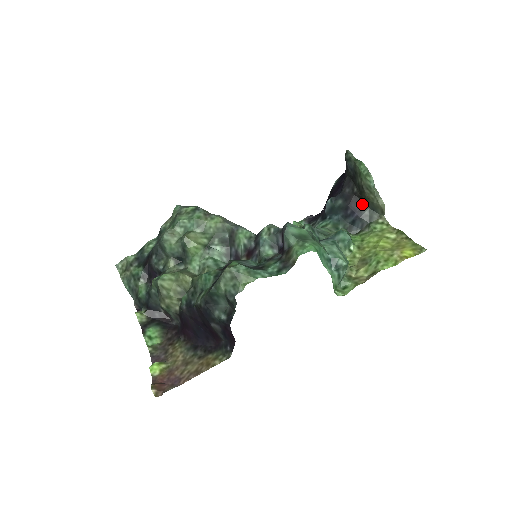
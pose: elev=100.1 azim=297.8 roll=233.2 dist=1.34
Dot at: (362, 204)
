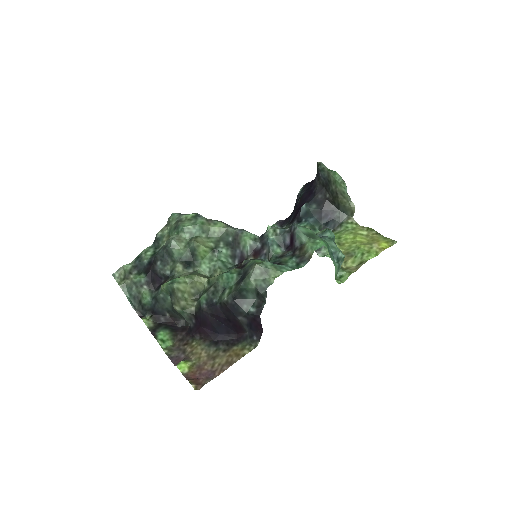
Dot at: (334, 208)
